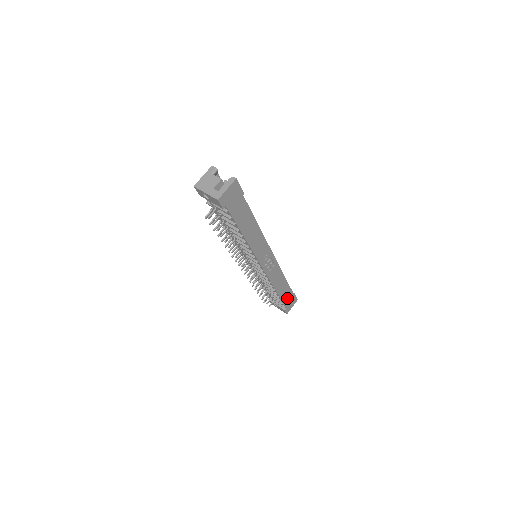
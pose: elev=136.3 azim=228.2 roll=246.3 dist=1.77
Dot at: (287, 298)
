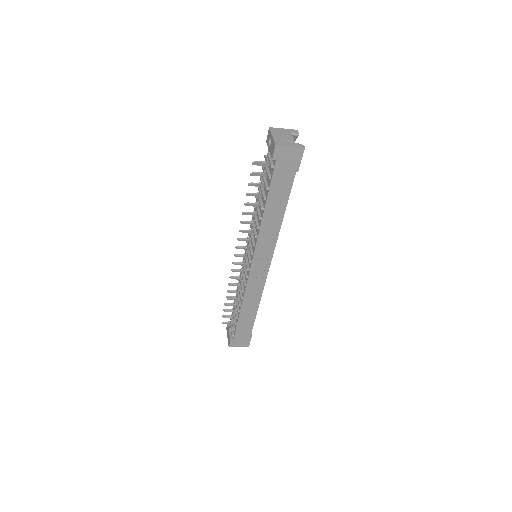
Dot at: (243, 330)
